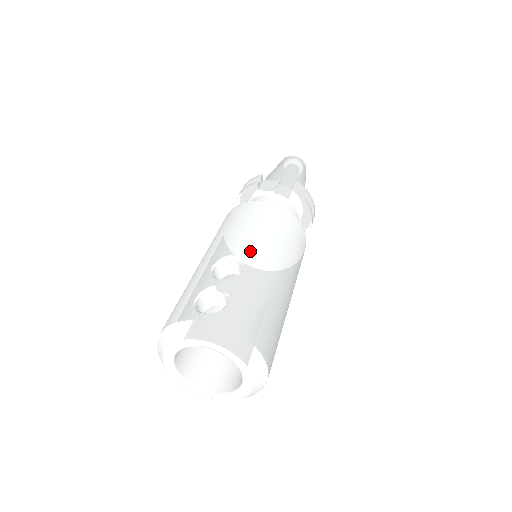
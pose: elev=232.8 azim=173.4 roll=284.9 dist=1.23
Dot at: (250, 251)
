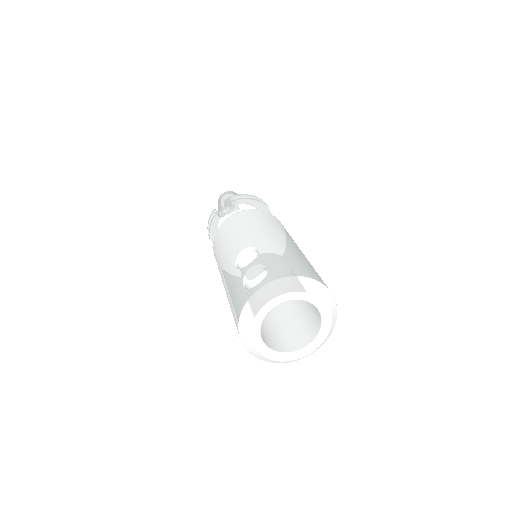
Dot at: (252, 240)
